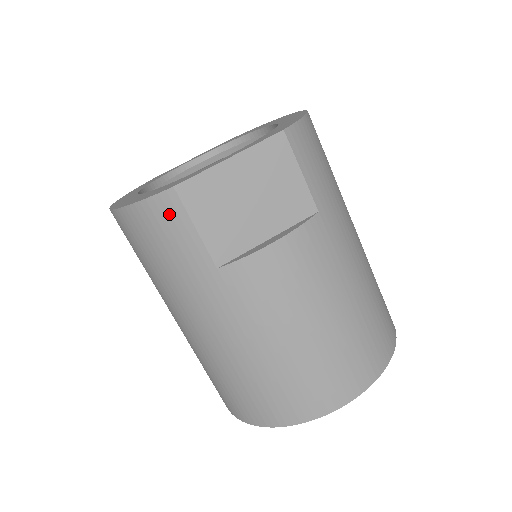
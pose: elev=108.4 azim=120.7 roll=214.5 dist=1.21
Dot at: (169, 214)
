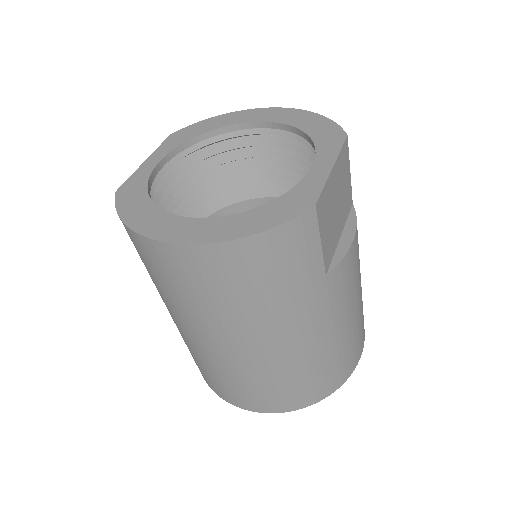
Dot at: (303, 234)
